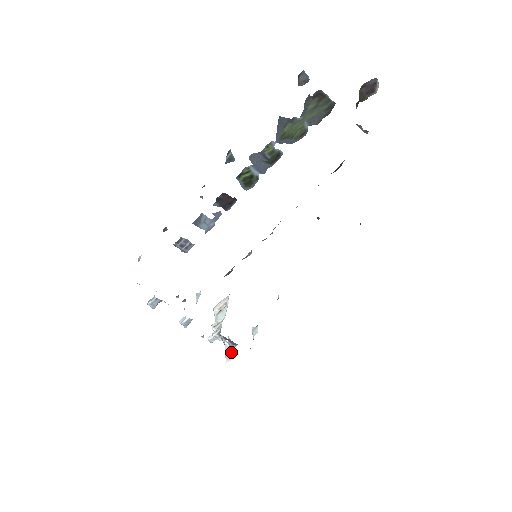
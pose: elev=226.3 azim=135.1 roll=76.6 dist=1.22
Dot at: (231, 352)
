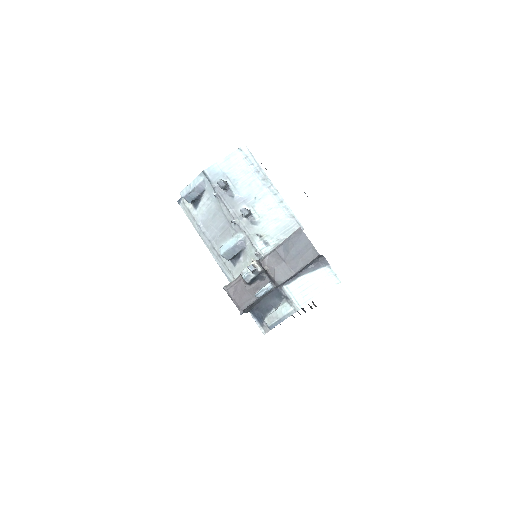
Dot at: occluded
